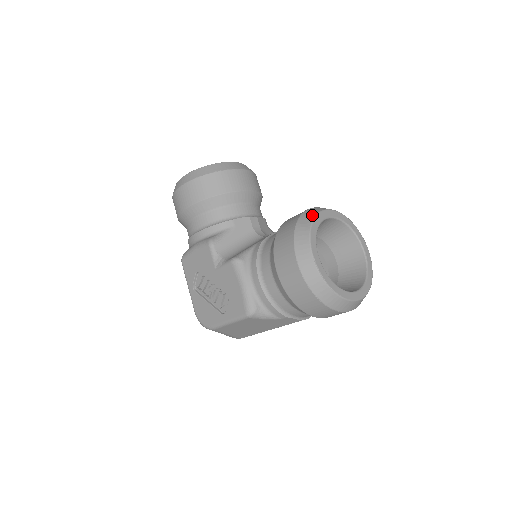
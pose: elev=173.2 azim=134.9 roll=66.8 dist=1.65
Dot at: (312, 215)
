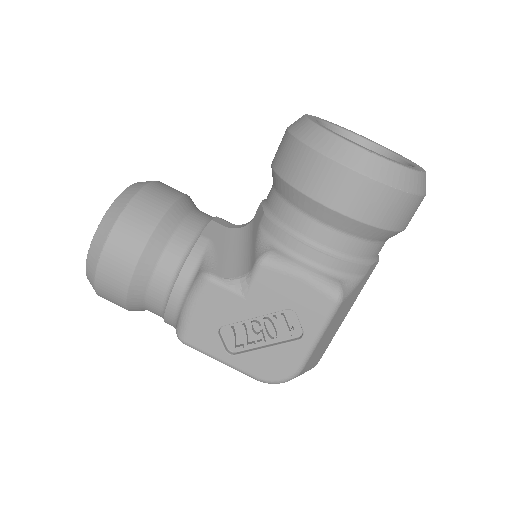
Dot at: (305, 123)
